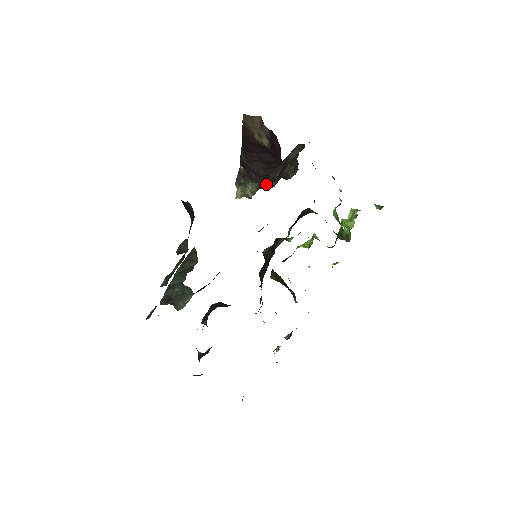
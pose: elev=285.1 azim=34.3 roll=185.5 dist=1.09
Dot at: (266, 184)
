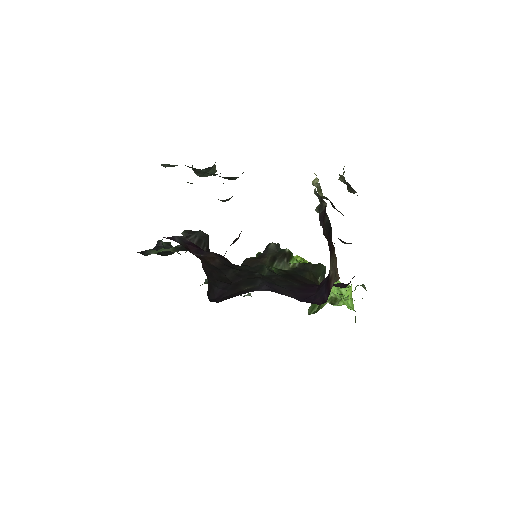
Dot at: occluded
